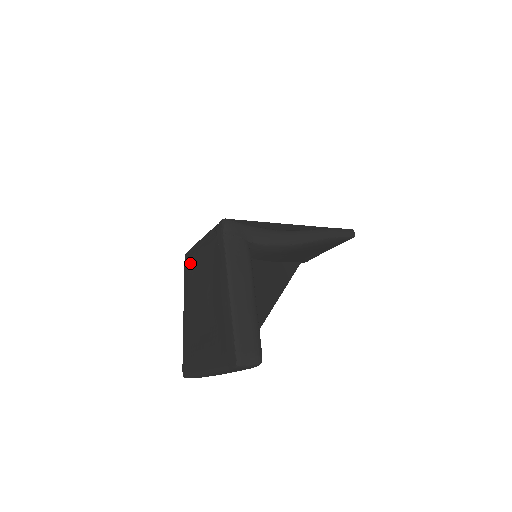
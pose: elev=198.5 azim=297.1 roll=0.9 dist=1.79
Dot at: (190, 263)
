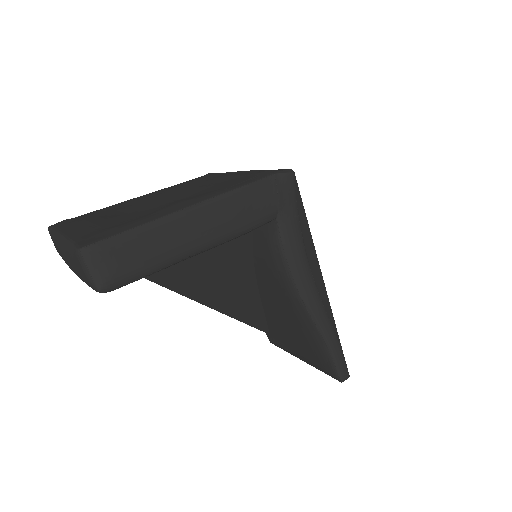
Dot at: (209, 175)
